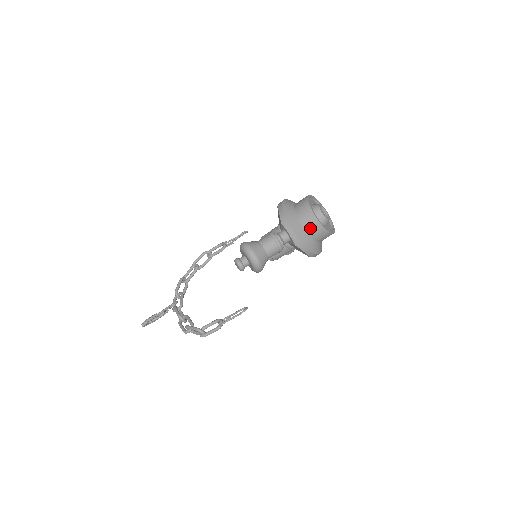
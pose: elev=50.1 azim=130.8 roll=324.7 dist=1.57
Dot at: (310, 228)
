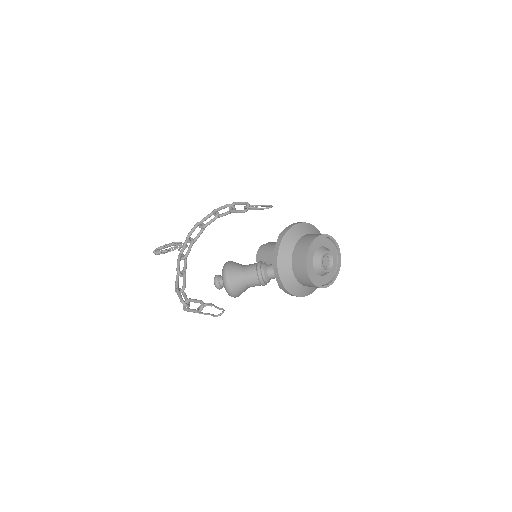
Dot at: (300, 278)
